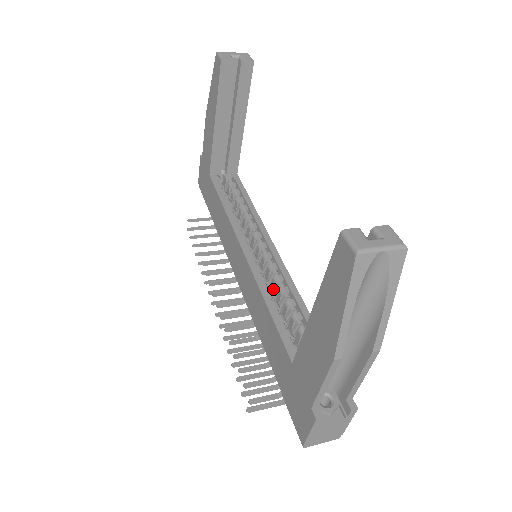
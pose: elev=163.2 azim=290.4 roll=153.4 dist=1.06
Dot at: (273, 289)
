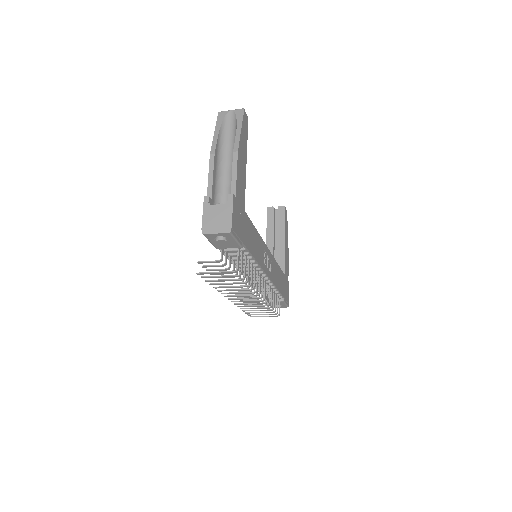
Dot at: occluded
